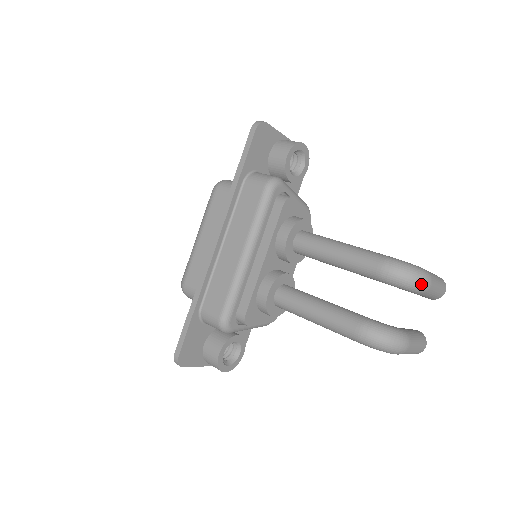
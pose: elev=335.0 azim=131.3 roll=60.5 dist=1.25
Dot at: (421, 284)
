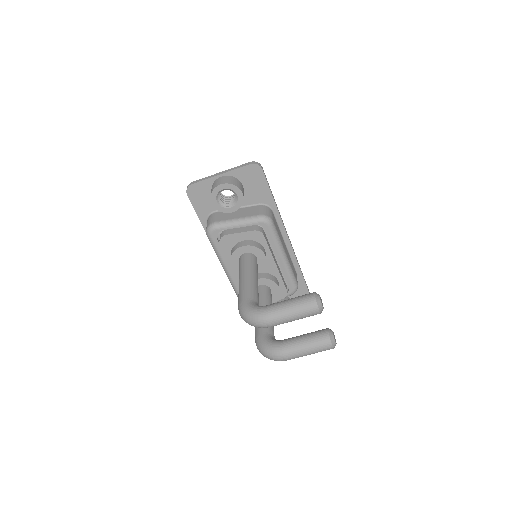
Dot at: (258, 326)
